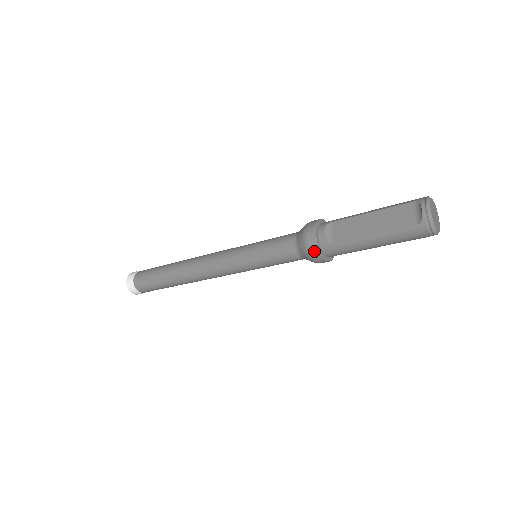
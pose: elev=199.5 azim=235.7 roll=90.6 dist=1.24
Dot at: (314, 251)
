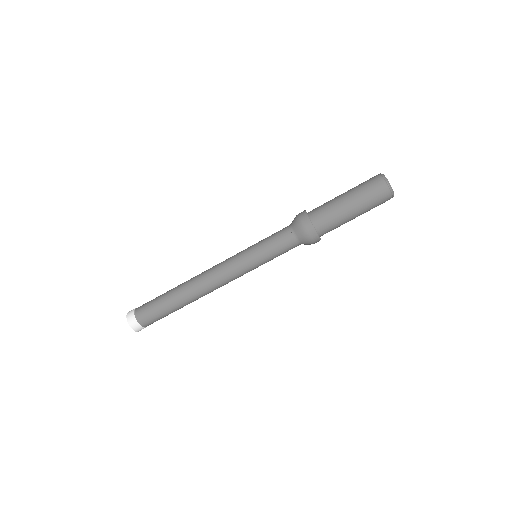
Dot at: (301, 212)
